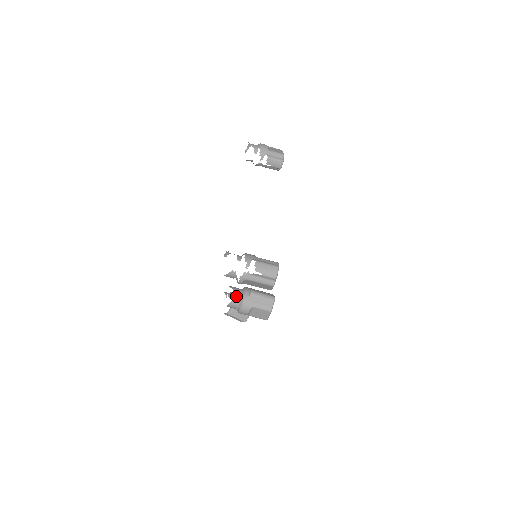
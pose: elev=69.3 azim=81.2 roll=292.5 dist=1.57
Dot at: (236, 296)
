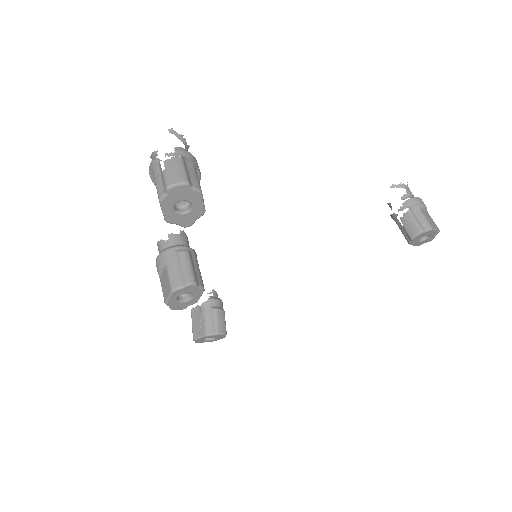
Dot at: (171, 240)
